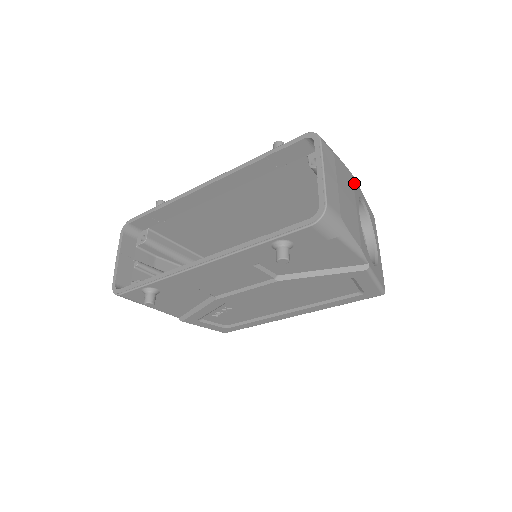
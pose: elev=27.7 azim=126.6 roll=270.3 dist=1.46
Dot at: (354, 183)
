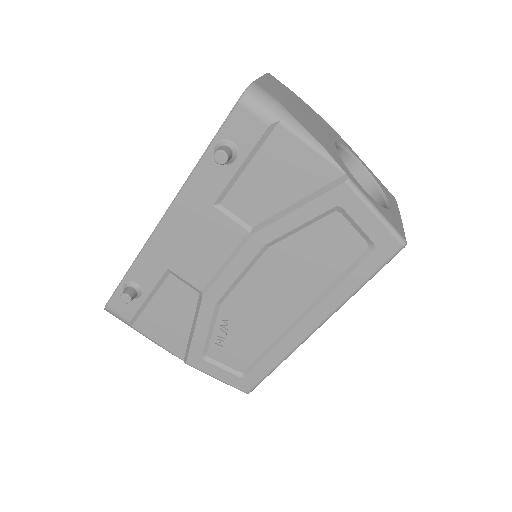
Dot at: (333, 131)
